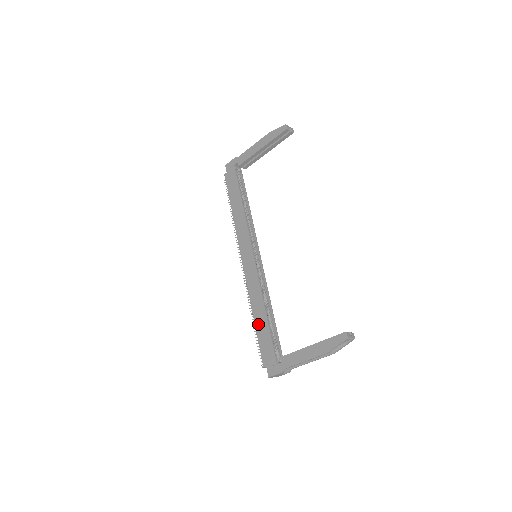
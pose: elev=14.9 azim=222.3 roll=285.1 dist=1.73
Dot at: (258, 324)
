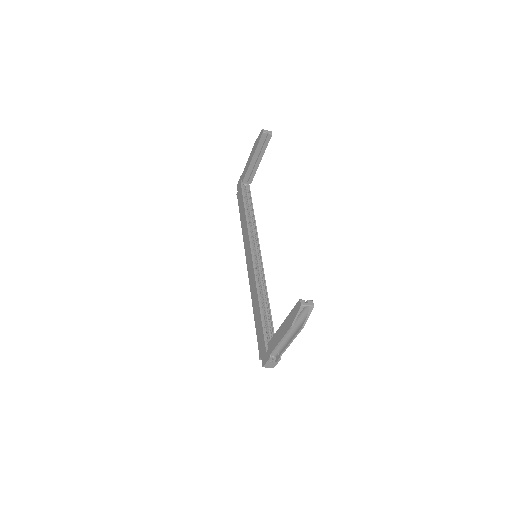
Dot at: (256, 318)
